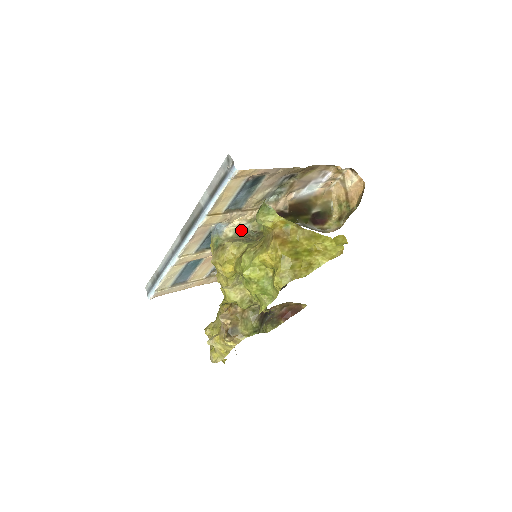
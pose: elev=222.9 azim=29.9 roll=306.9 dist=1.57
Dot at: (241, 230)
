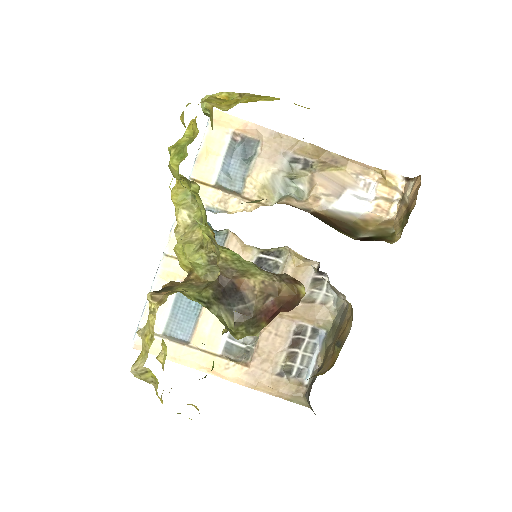
Dot at: occluded
